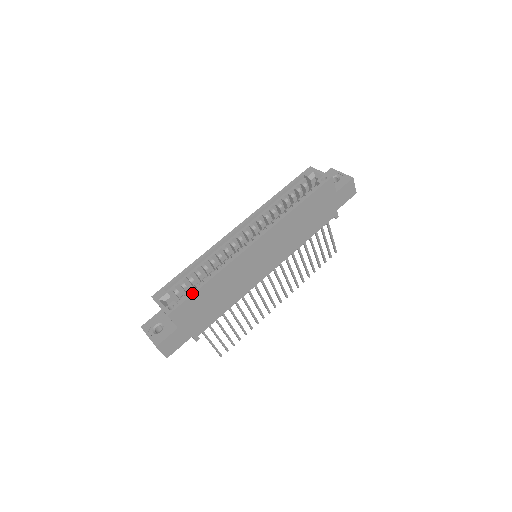
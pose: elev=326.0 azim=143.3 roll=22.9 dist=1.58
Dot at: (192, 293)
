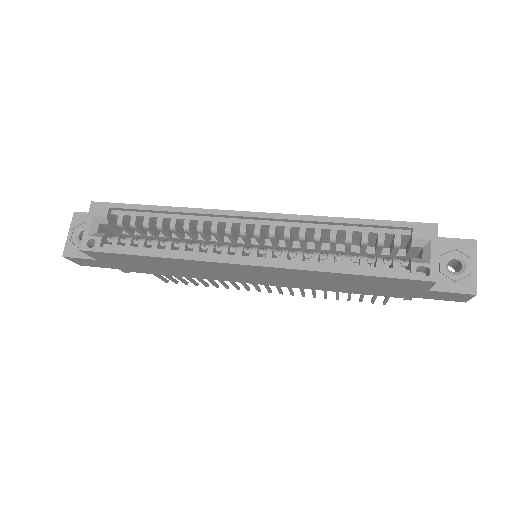
Dot at: (122, 252)
